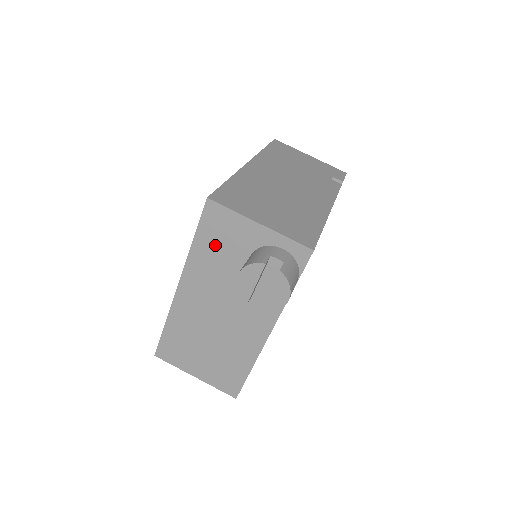
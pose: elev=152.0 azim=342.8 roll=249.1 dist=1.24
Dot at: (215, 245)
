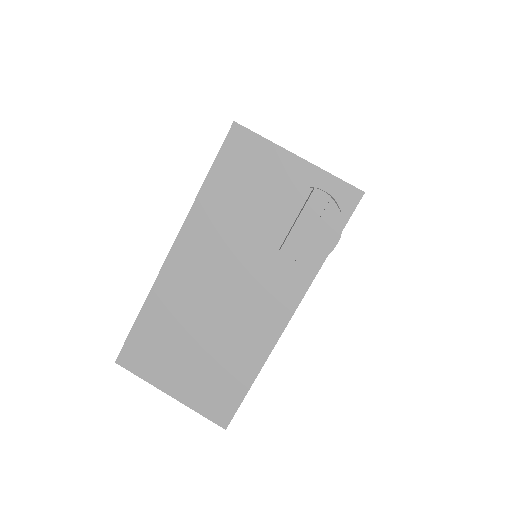
Dot at: (234, 187)
